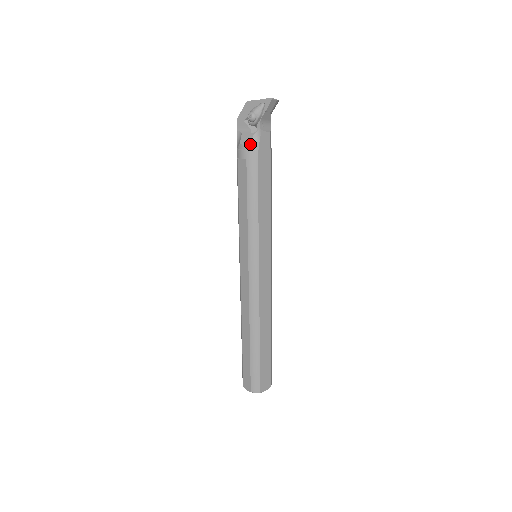
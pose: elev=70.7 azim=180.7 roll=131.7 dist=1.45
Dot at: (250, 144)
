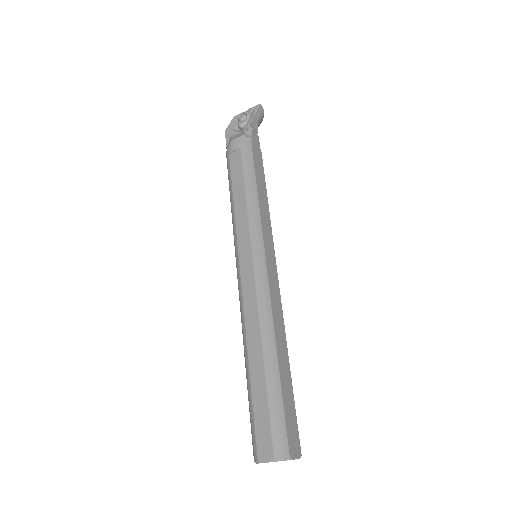
Dot at: (243, 136)
